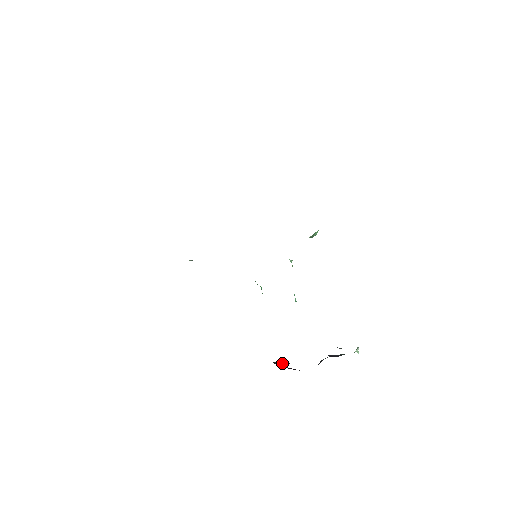
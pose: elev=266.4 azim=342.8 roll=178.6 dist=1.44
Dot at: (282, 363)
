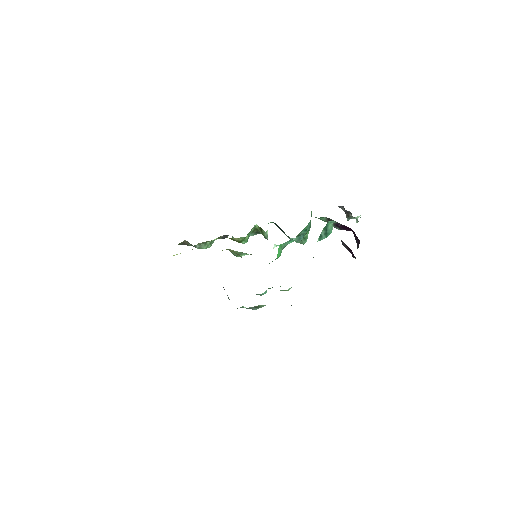
Dot at: occluded
